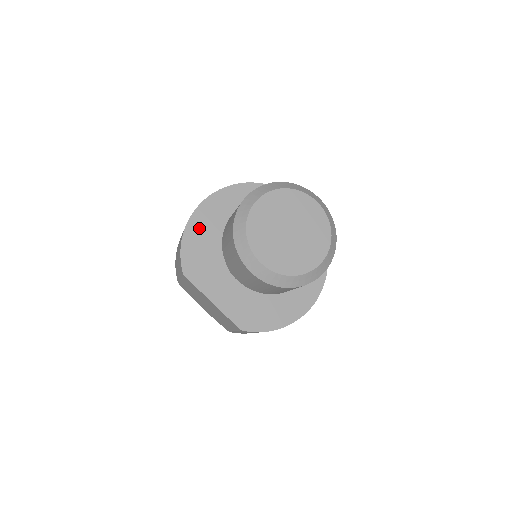
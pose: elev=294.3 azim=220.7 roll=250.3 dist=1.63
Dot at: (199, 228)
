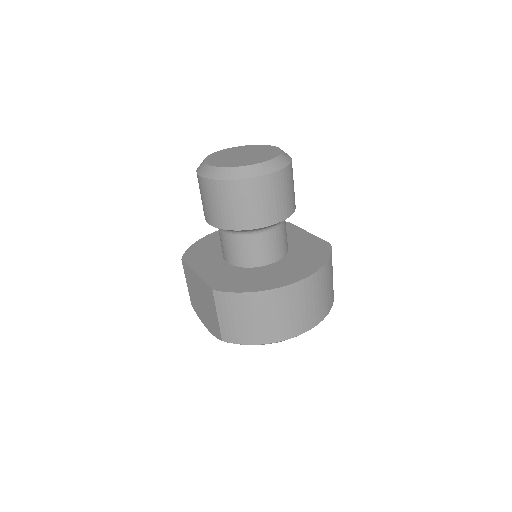
Dot at: (211, 239)
